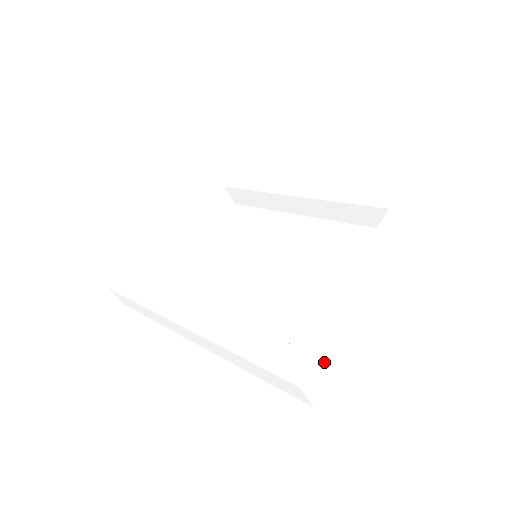
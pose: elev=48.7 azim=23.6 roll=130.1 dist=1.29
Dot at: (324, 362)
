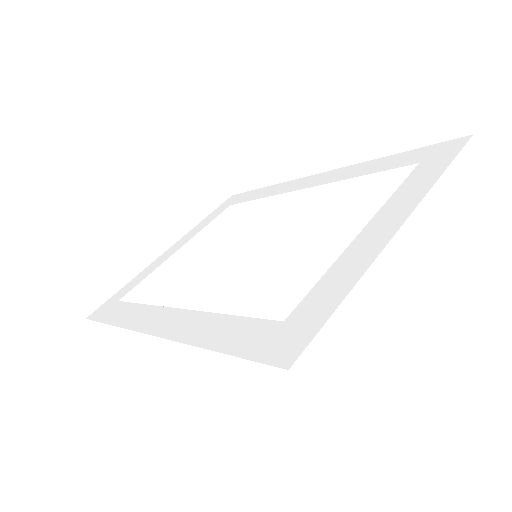
Dot at: (330, 337)
